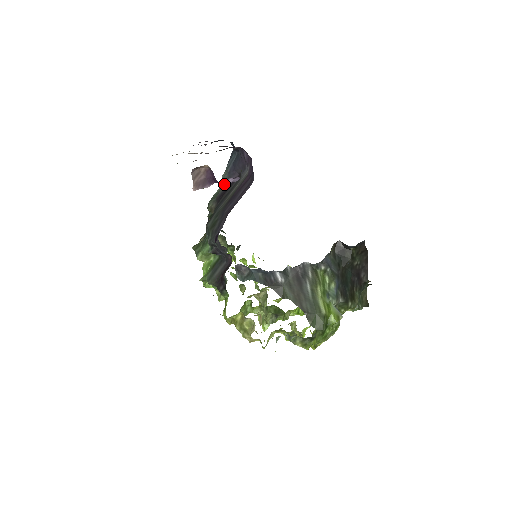
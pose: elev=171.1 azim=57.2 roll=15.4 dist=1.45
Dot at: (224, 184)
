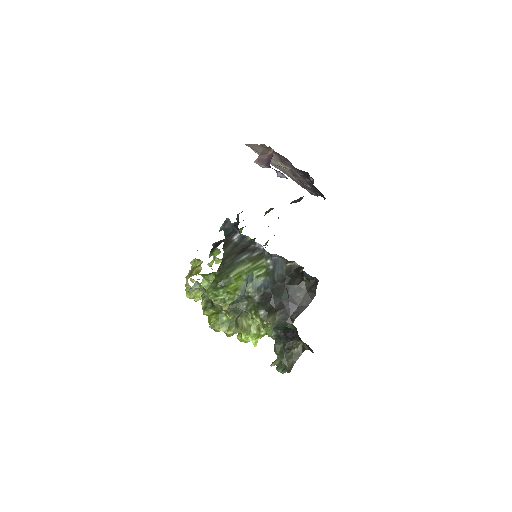
Dot at: occluded
